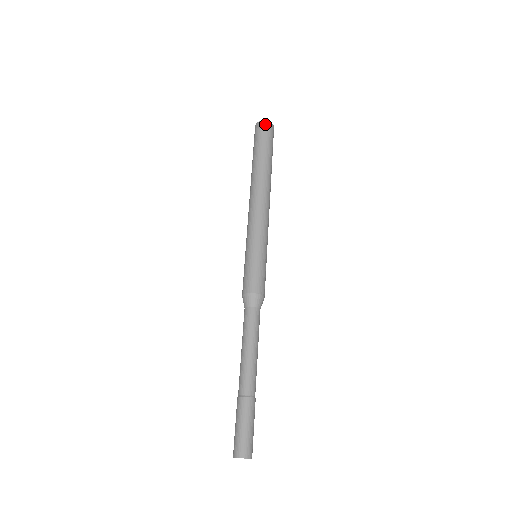
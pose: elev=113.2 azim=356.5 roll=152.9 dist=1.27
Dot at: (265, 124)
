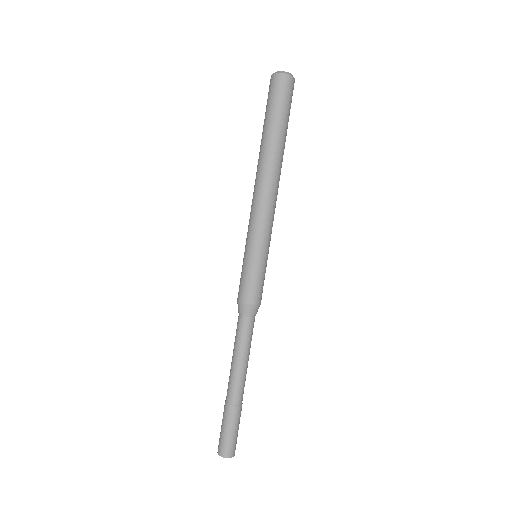
Dot at: (276, 79)
